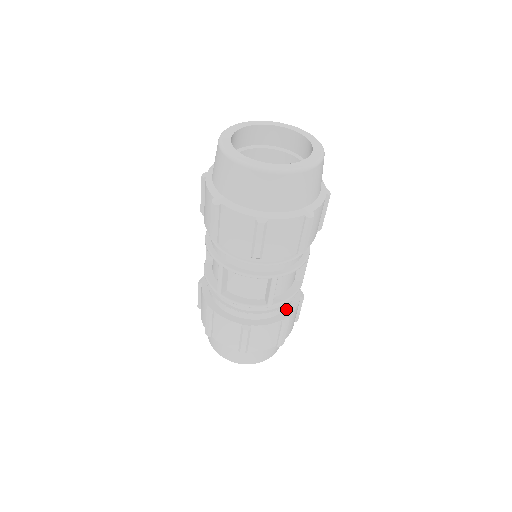
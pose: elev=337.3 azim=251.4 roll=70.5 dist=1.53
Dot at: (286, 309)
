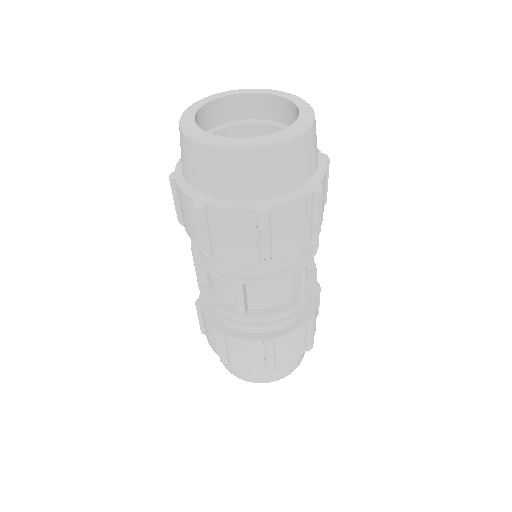
Dot at: (278, 329)
